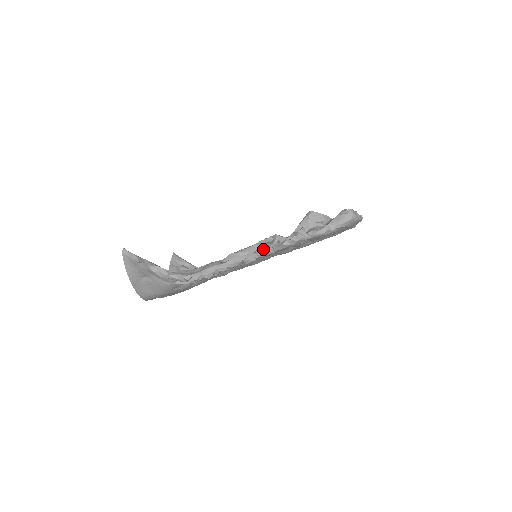
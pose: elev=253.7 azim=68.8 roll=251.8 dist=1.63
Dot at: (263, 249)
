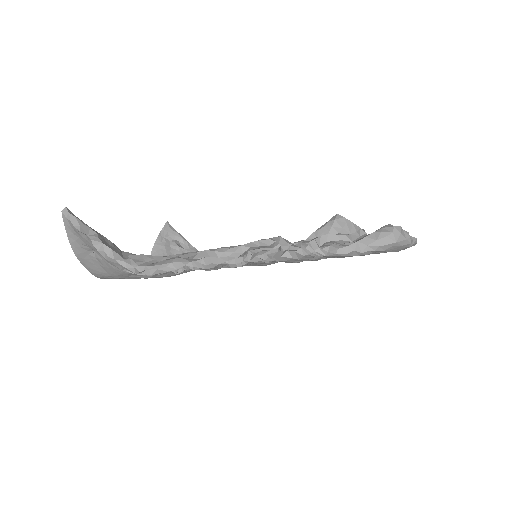
Dot at: (254, 254)
